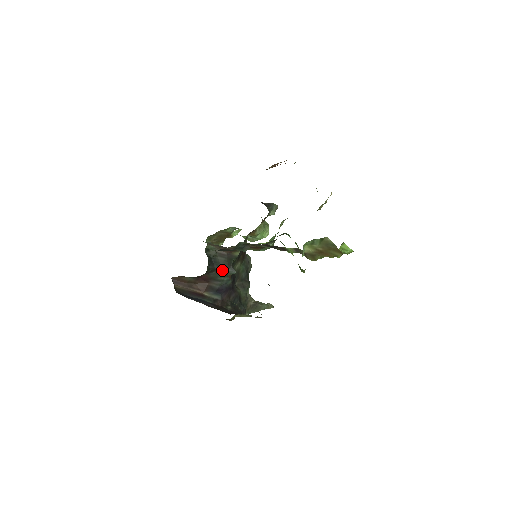
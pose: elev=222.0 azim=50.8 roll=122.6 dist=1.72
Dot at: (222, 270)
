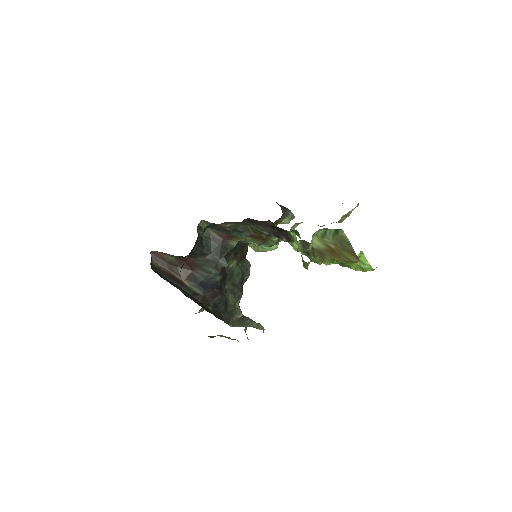
Dot at: (212, 258)
